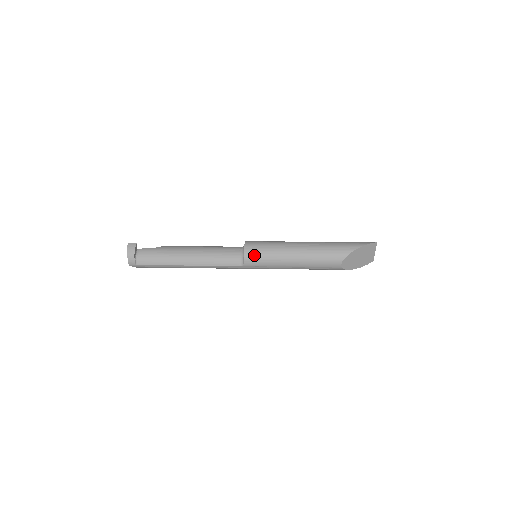
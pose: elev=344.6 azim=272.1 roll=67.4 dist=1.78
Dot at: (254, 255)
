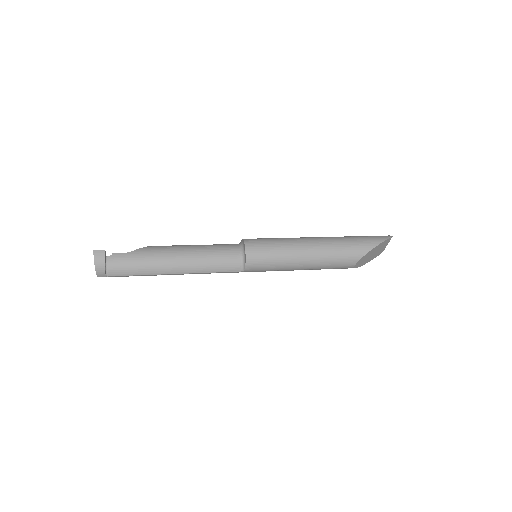
Dot at: (258, 260)
